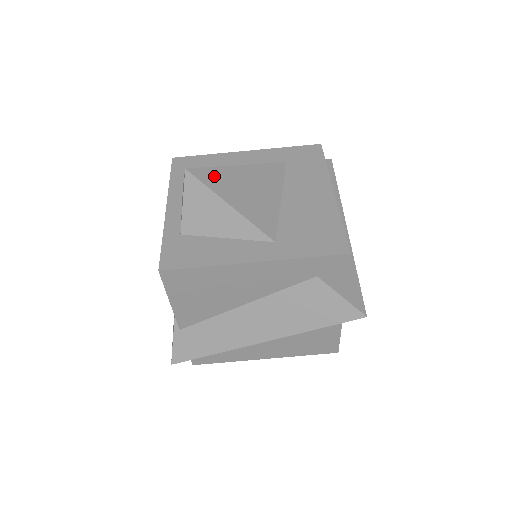
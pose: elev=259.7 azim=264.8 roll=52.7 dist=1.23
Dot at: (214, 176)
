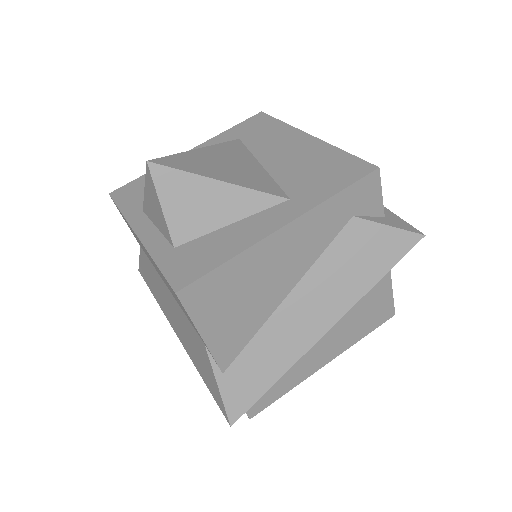
Dot at: (182, 161)
